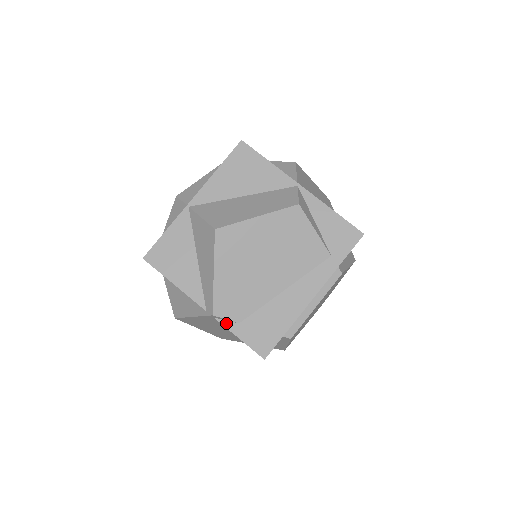
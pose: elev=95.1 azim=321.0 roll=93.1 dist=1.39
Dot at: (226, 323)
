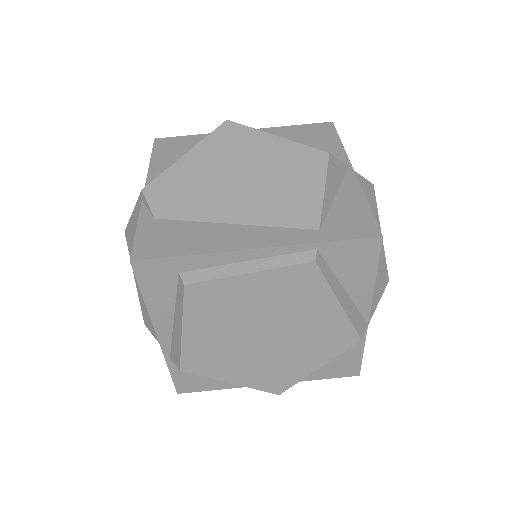
Dot at: (145, 211)
